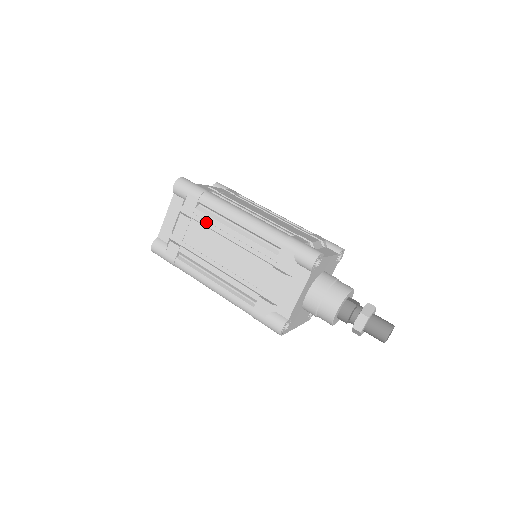
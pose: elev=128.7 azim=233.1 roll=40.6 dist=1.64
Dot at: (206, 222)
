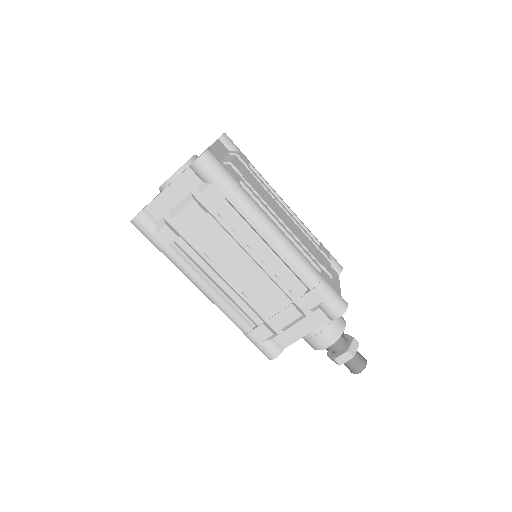
Dot at: (225, 222)
